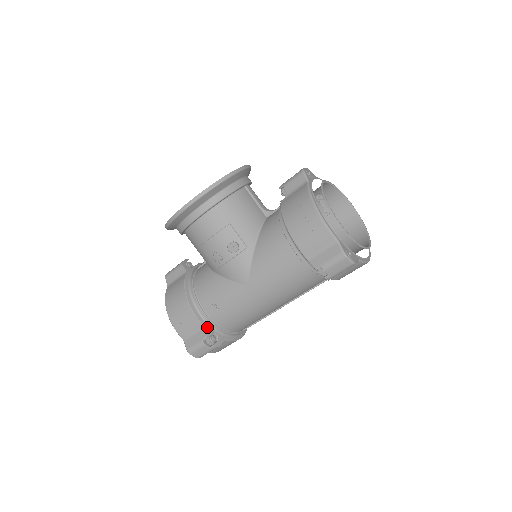
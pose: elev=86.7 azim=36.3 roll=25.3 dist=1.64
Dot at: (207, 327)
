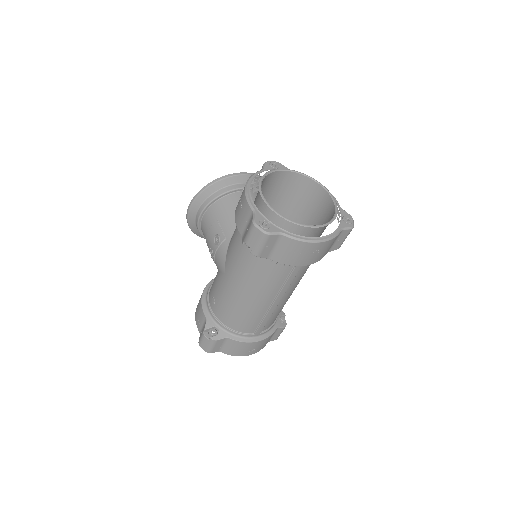
Dot at: (210, 320)
